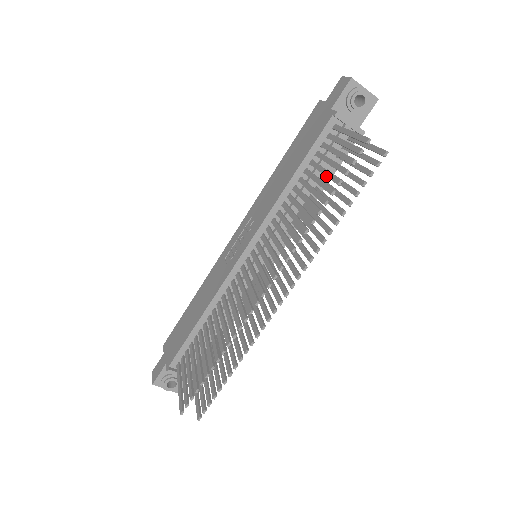
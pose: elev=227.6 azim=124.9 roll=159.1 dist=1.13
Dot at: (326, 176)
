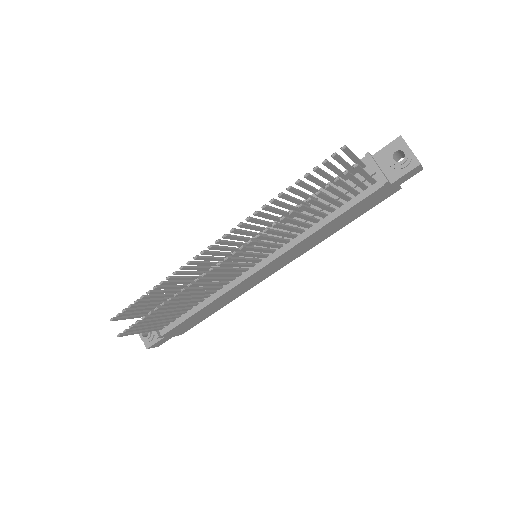
Dot at: (313, 181)
